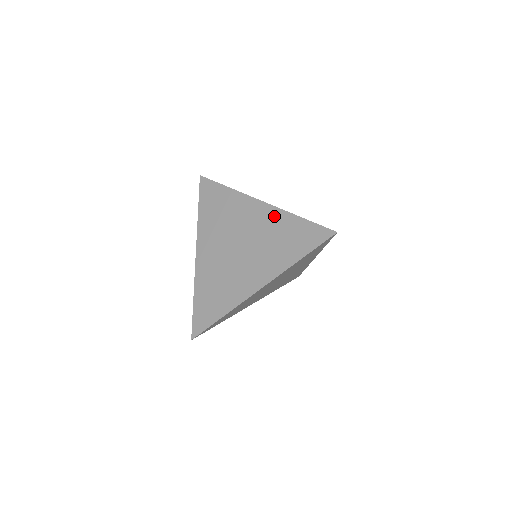
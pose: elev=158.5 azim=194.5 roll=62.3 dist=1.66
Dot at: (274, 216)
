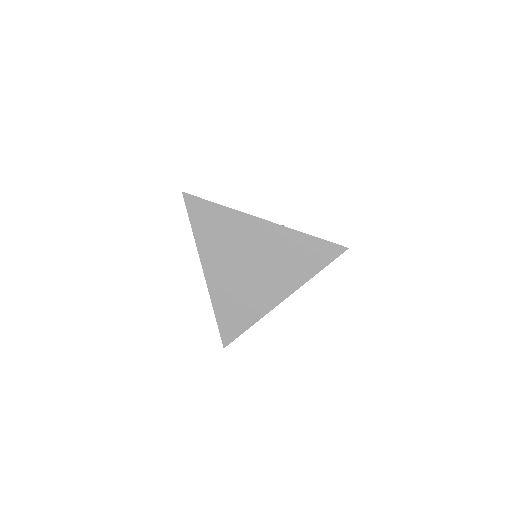
Dot at: (282, 235)
